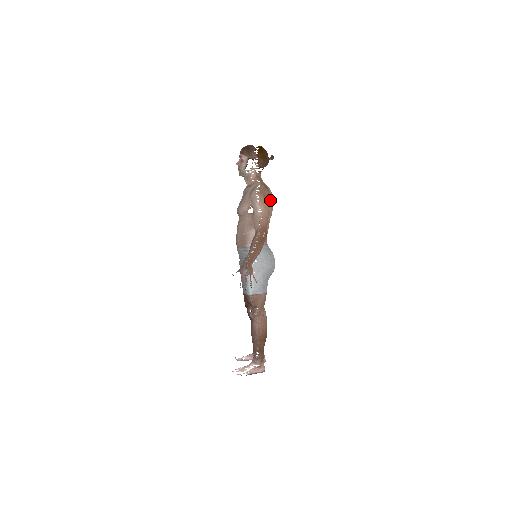
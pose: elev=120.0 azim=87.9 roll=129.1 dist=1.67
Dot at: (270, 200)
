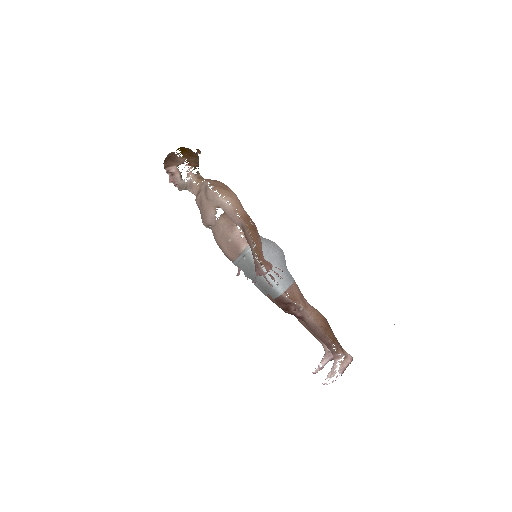
Dot at: (229, 189)
